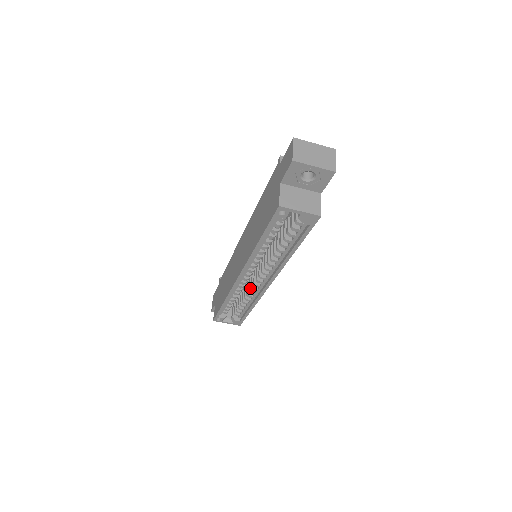
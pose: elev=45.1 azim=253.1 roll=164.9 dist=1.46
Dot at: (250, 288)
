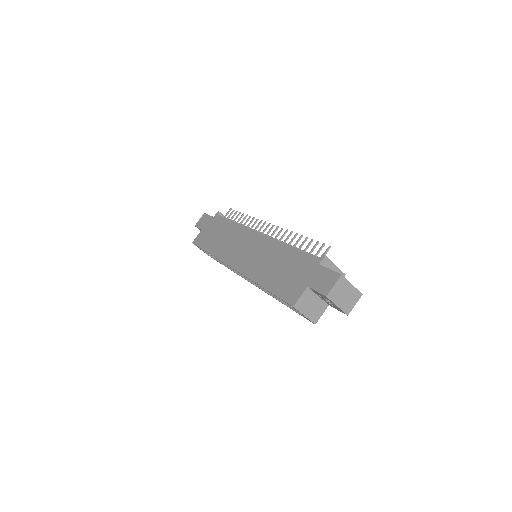
Dot at: occluded
